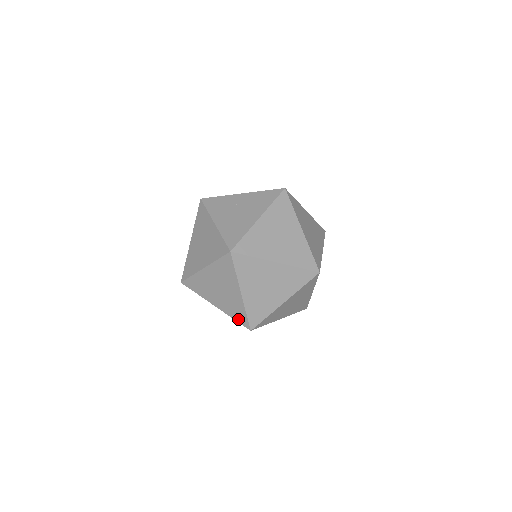
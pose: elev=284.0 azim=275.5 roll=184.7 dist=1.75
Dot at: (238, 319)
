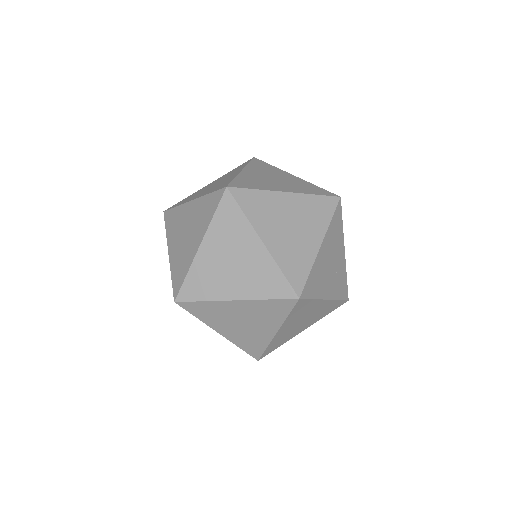
Dot at: (217, 189)
